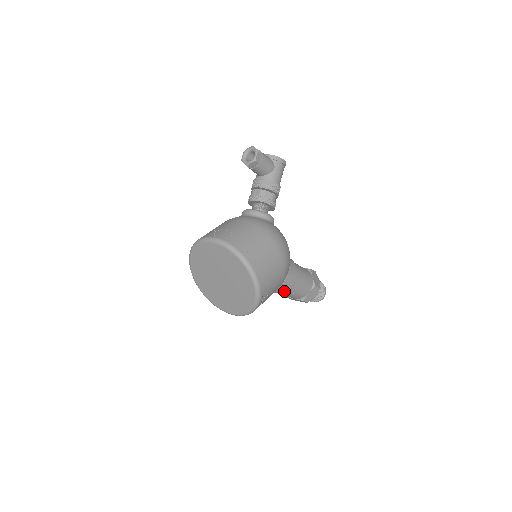
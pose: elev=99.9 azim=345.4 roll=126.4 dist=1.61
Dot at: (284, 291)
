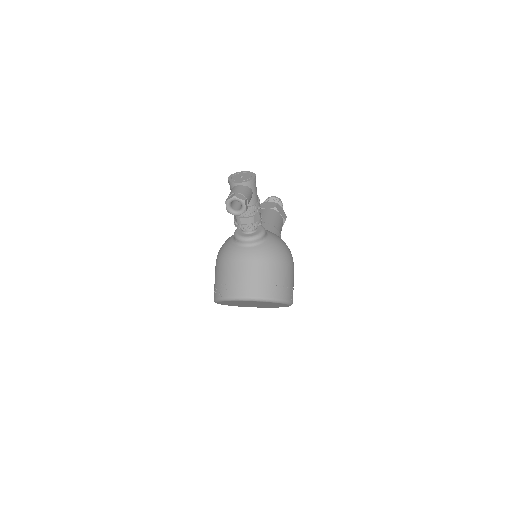
Dot at: occluded
